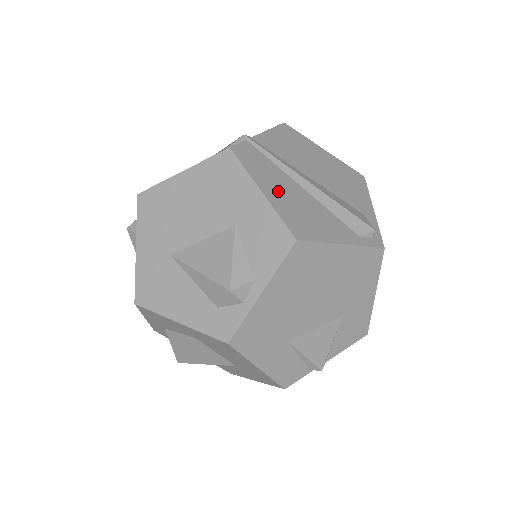
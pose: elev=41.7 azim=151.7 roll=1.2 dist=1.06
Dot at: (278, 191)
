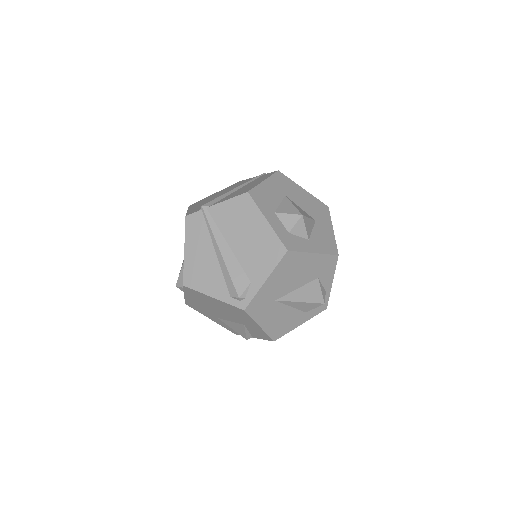
Dot at: (195, 252)
